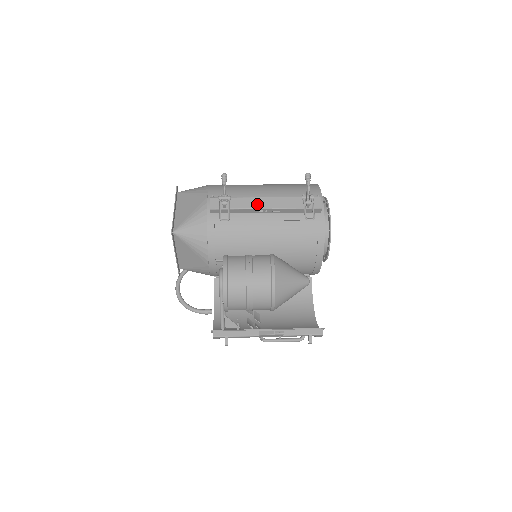
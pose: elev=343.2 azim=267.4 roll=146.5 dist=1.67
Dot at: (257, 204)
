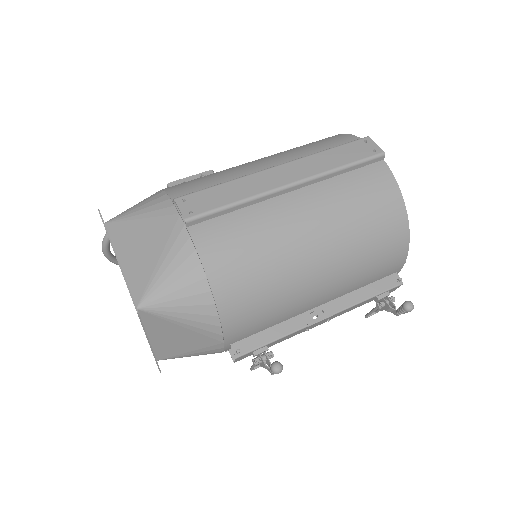
Dot at: (308, 329)
